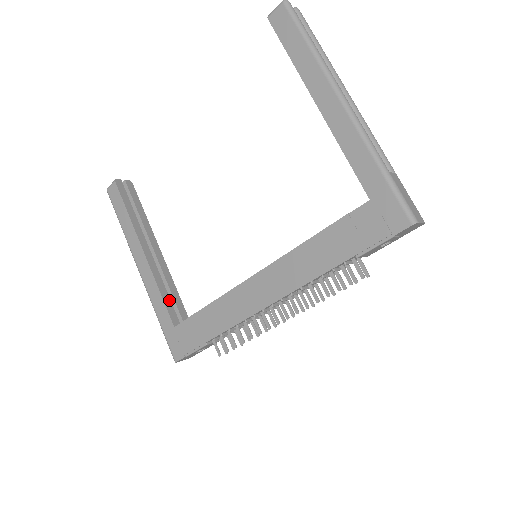
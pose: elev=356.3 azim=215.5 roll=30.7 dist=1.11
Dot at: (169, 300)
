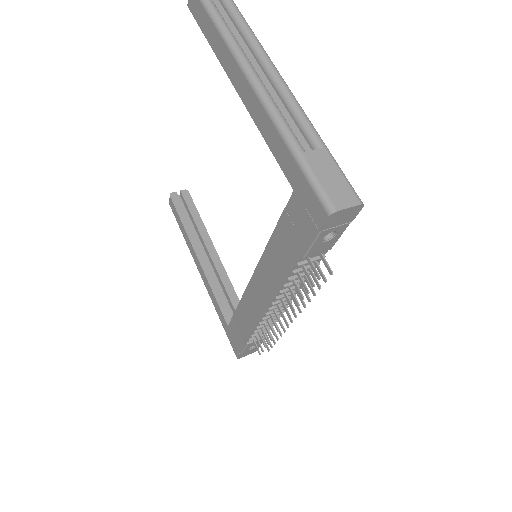
Dot at: (224, 300)
